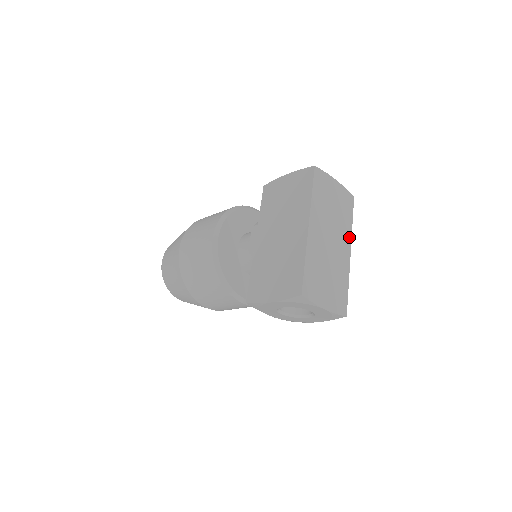
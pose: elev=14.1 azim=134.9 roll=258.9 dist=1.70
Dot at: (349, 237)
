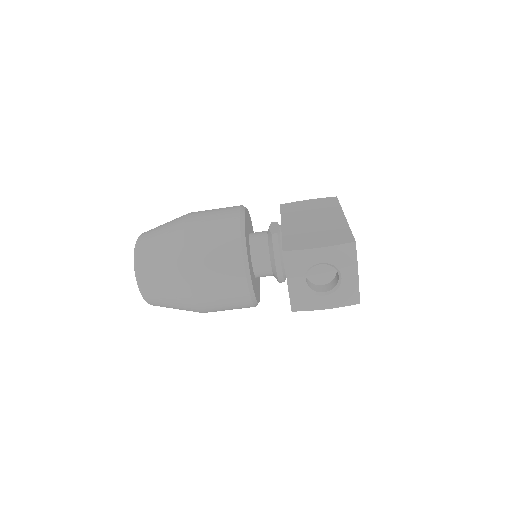
Dot at: occluded
